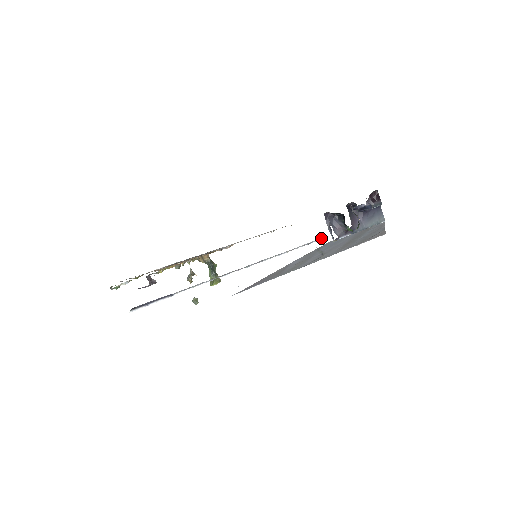
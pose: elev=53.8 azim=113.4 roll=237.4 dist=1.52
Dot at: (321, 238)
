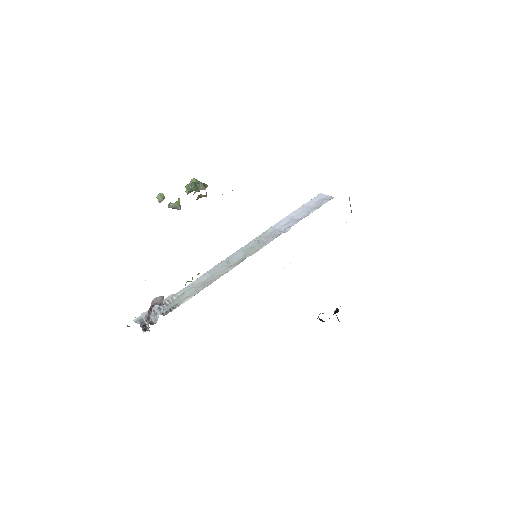
Dot at: (316, 198)
